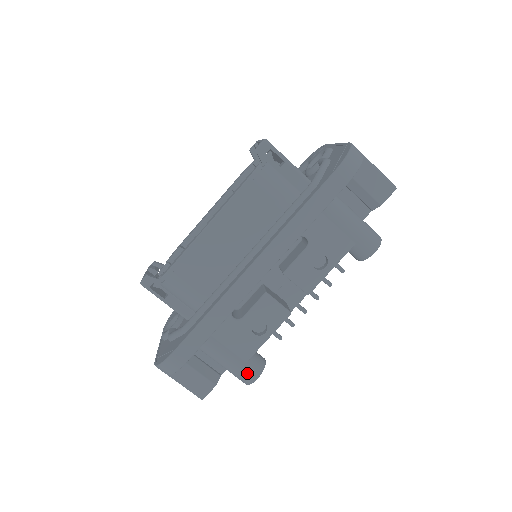
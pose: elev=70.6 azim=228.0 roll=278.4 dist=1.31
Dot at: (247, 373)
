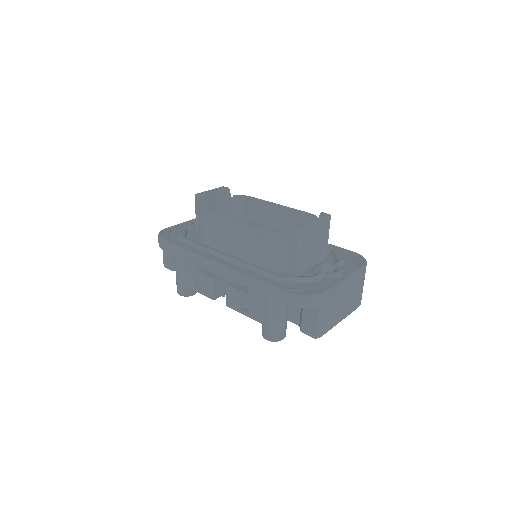
Dot at: (179, 288)
